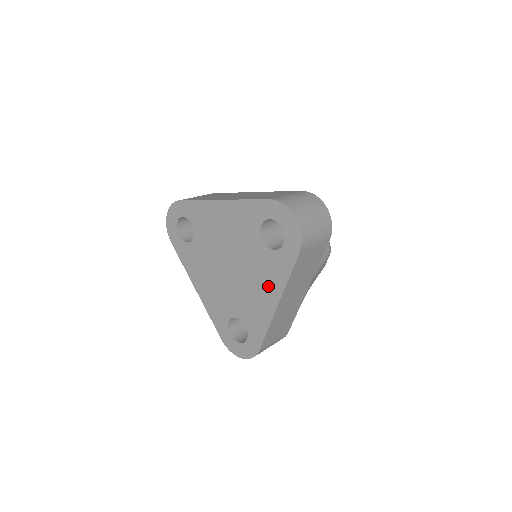
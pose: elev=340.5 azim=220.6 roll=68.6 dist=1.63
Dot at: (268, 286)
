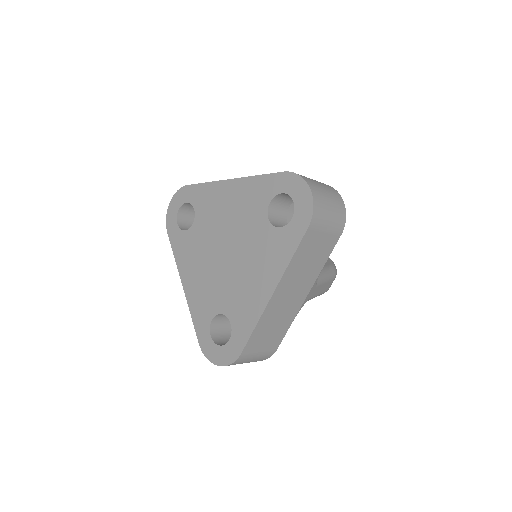
Dot at: (266, 271)
